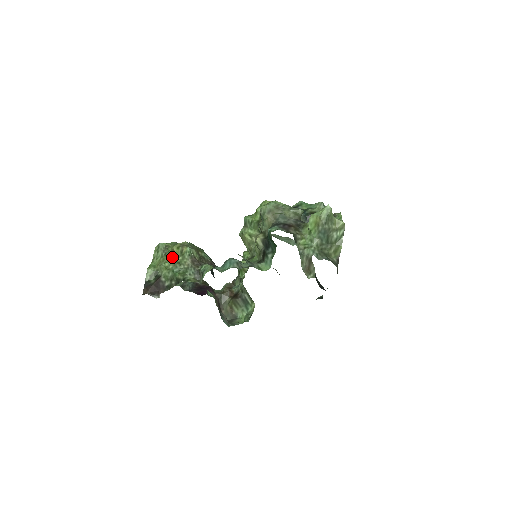
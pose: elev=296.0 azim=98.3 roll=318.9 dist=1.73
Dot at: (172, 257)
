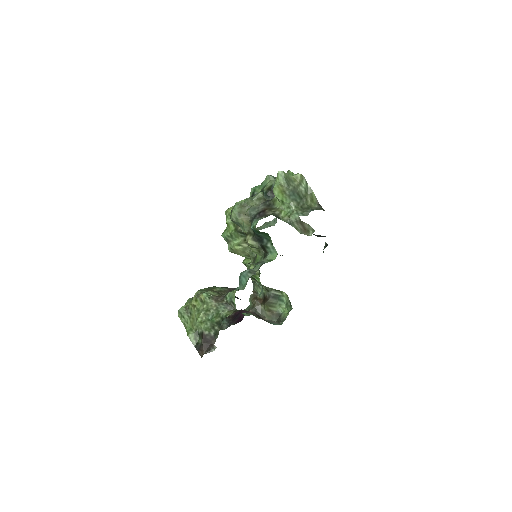
Dot at: (198, 311)
